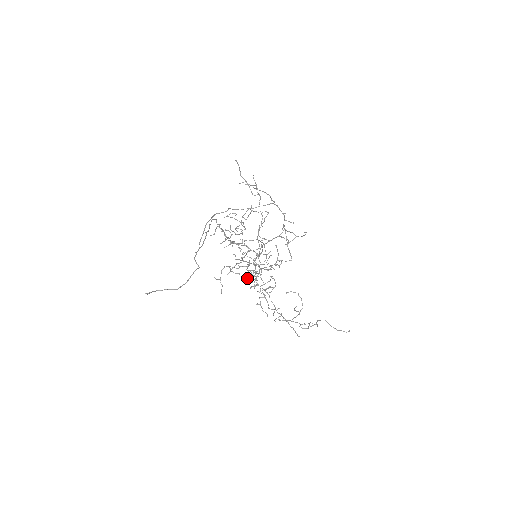
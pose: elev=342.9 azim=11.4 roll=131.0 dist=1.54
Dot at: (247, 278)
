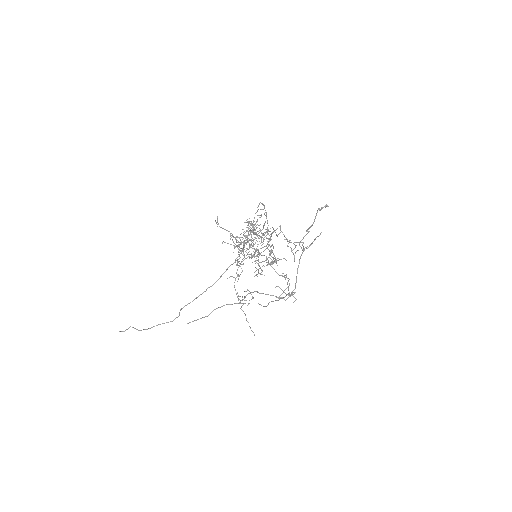
Dot at: occluded
